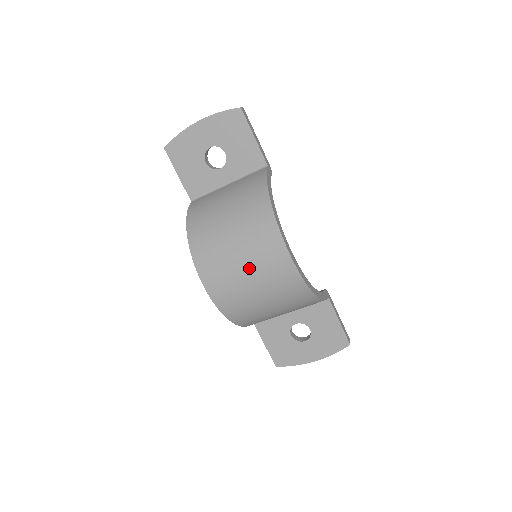
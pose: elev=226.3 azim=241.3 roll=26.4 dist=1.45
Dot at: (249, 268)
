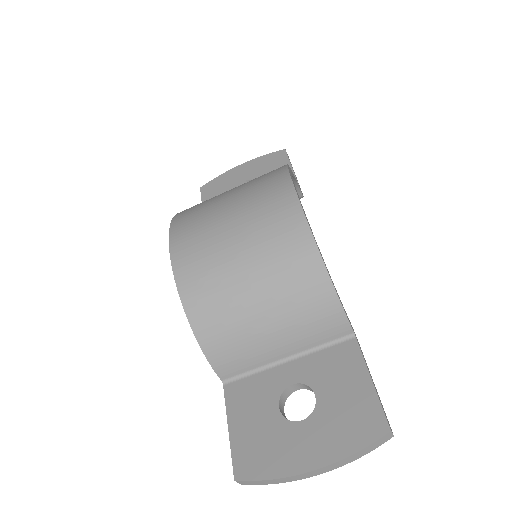
Dot at: (236, 210)
